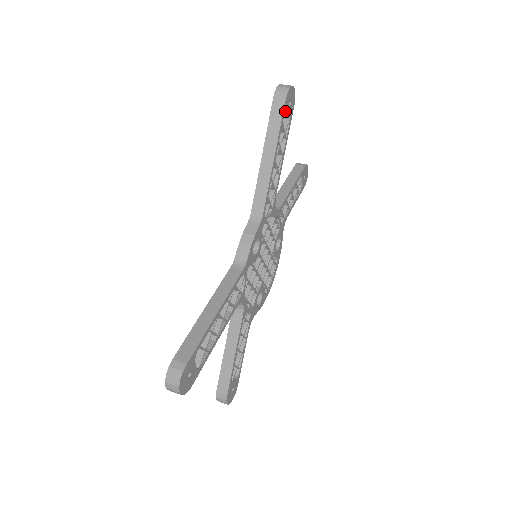
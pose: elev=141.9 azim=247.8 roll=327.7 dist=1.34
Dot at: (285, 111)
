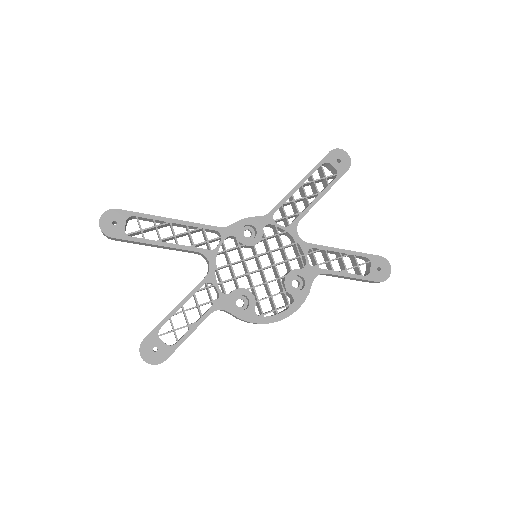
Dot at: (328, 160)
